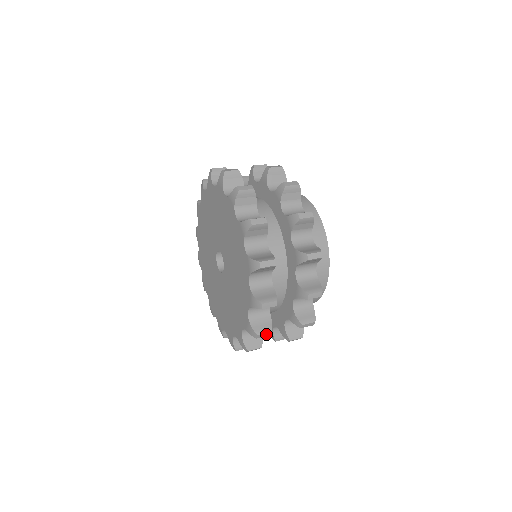
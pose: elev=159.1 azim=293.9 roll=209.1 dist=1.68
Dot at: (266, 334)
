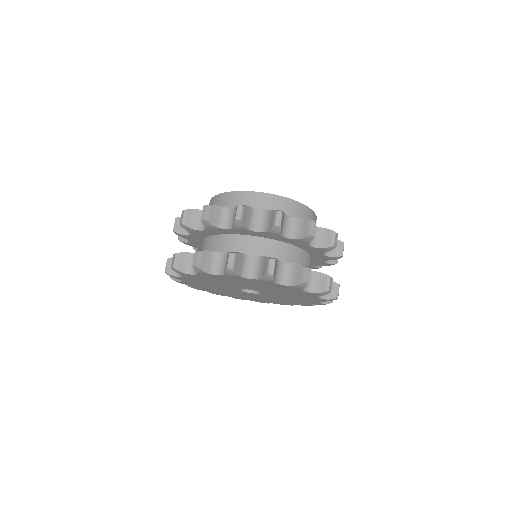
Dot at: occluded
